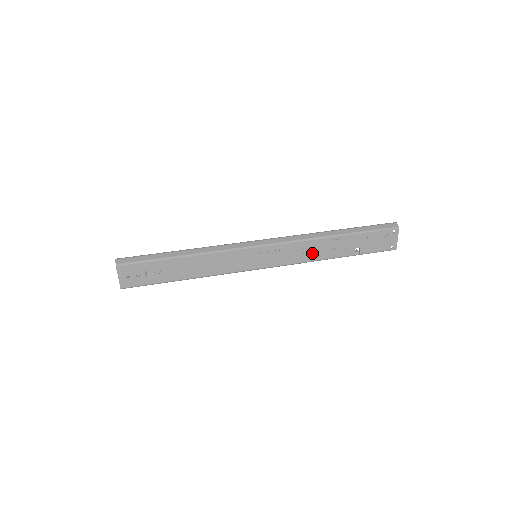
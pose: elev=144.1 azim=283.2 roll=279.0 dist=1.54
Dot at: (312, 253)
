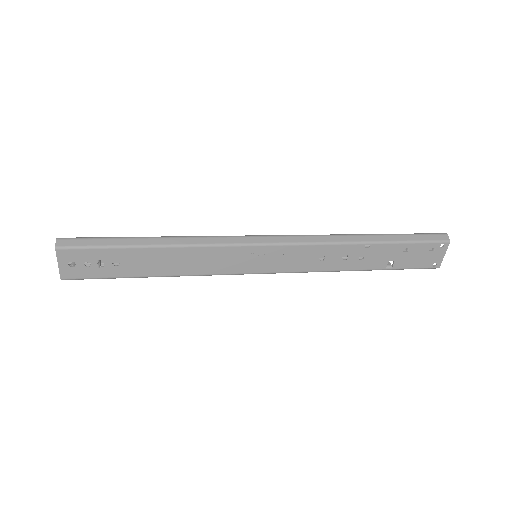
Dot at: (331, 261)
